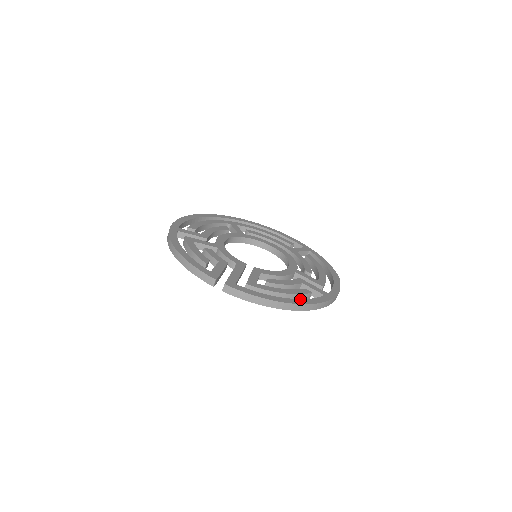
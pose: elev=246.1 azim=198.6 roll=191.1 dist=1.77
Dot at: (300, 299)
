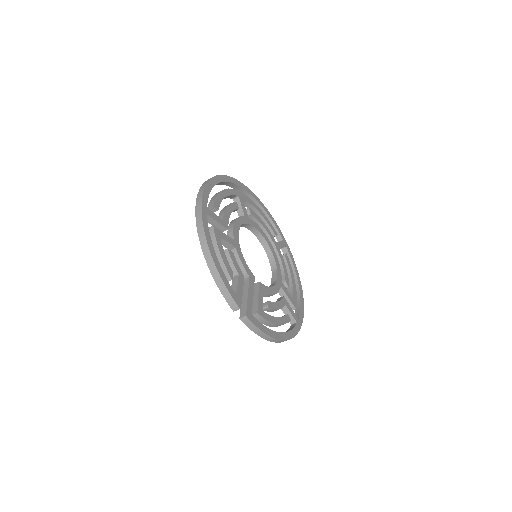
Dot at: (286, 332)
